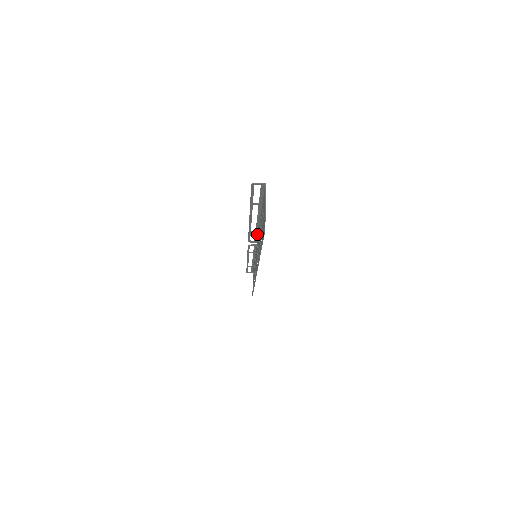
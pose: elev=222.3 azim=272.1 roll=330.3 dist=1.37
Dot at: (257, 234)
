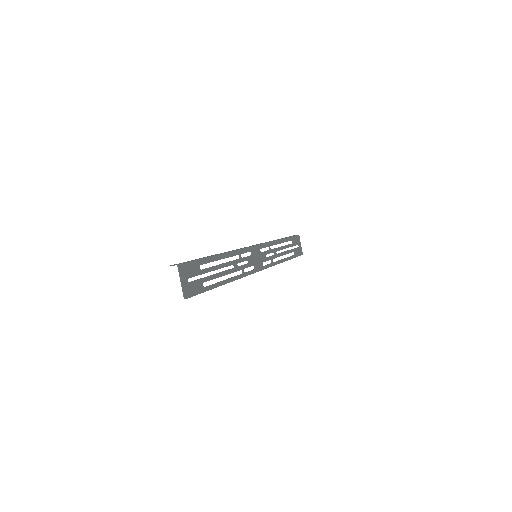
Dot at: (240, 249)
